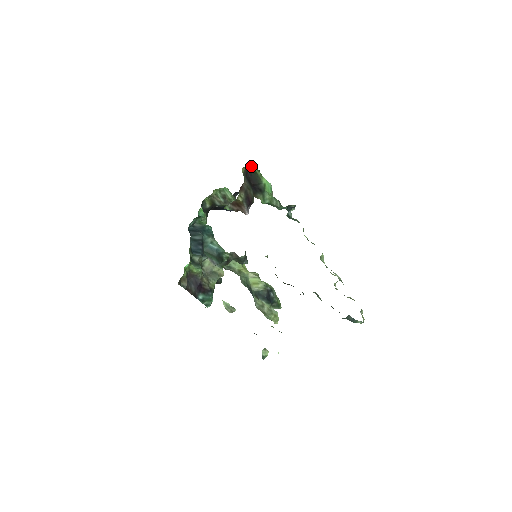
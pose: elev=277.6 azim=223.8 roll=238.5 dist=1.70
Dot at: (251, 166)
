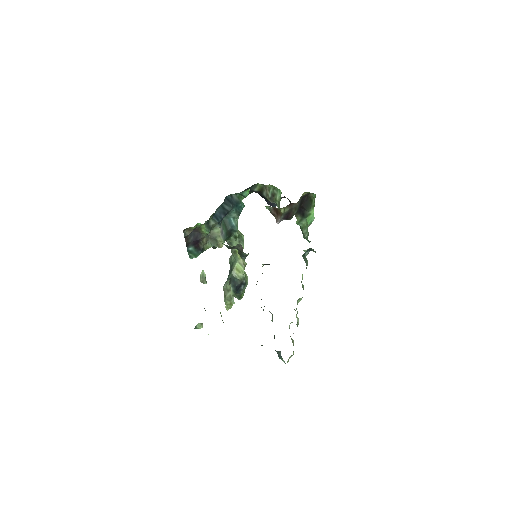
Dot at: occluded
